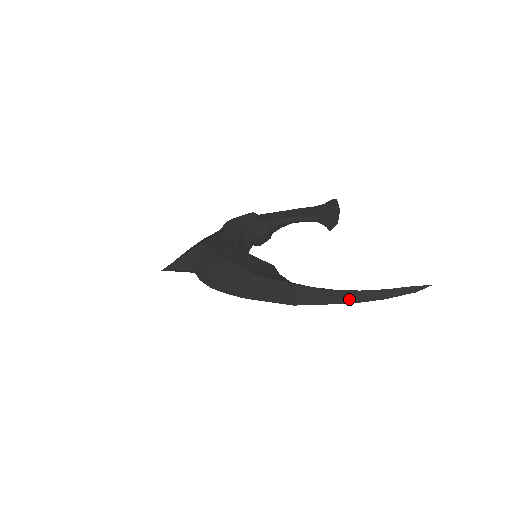
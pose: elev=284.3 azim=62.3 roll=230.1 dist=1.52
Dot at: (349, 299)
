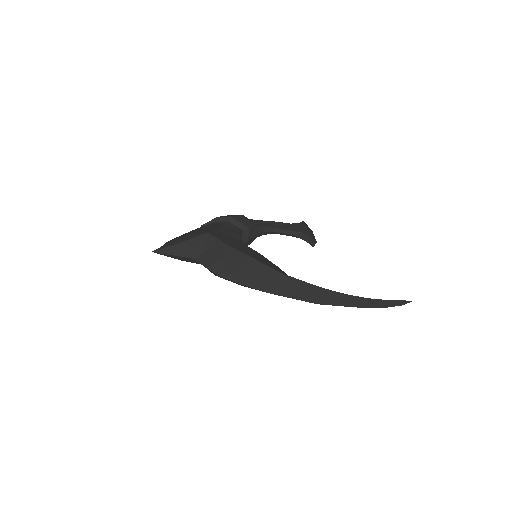
Dot at: (362, 304)
